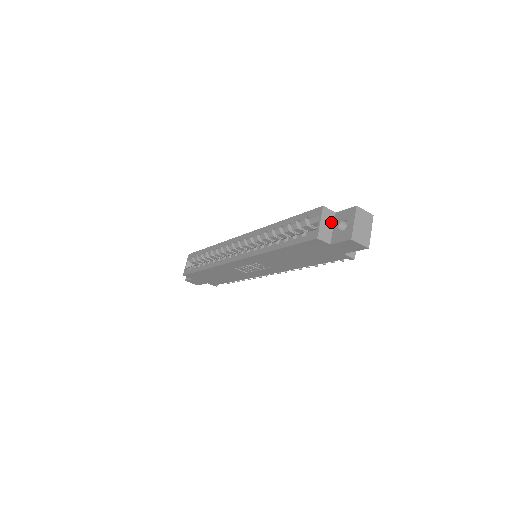
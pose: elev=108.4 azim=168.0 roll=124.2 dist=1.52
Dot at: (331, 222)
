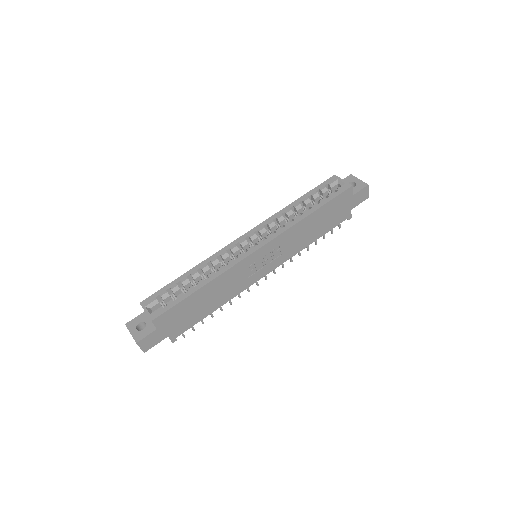
Dot at: occluded
